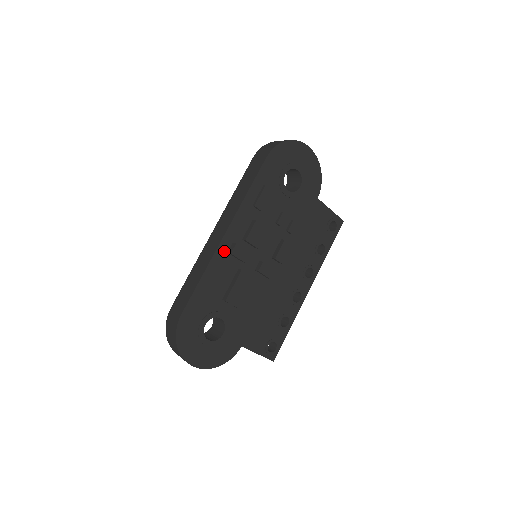
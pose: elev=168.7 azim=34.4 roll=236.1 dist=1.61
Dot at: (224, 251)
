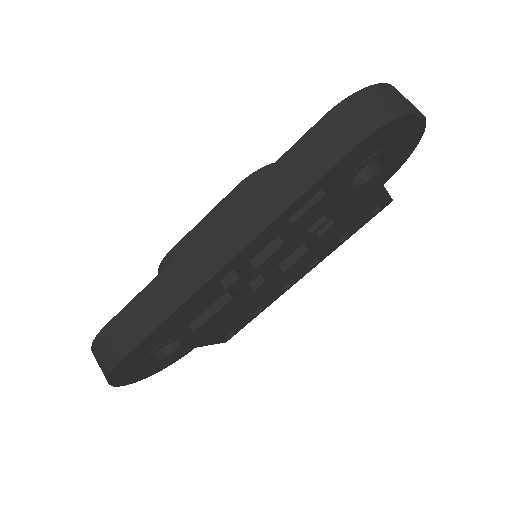
Dot at: (215, 281)
